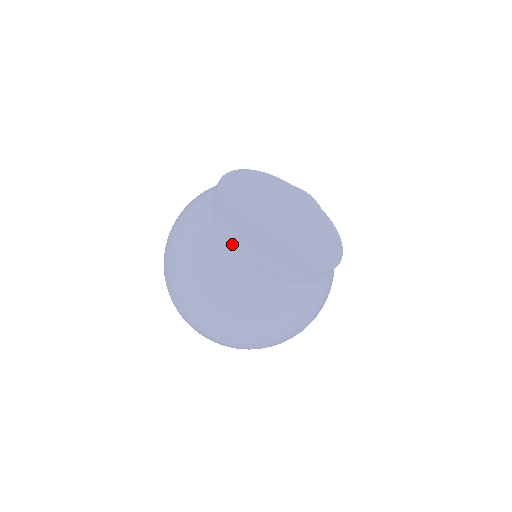
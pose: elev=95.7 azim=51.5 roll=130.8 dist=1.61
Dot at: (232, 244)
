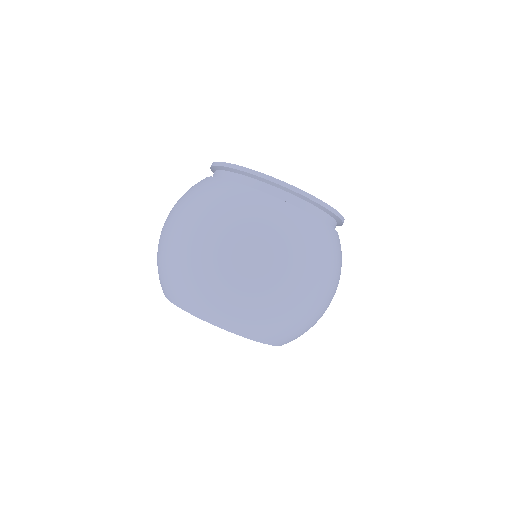
Dot at: (230, 181)
